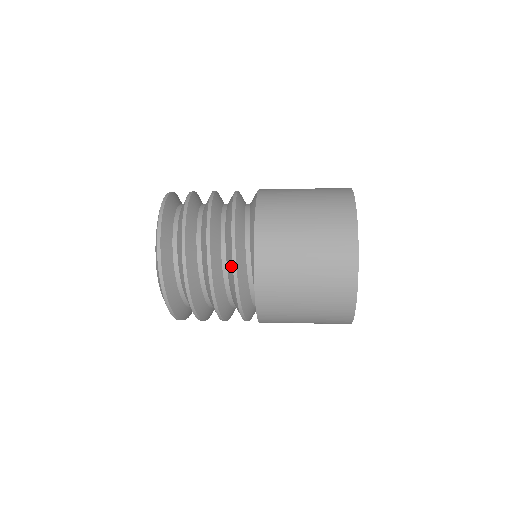
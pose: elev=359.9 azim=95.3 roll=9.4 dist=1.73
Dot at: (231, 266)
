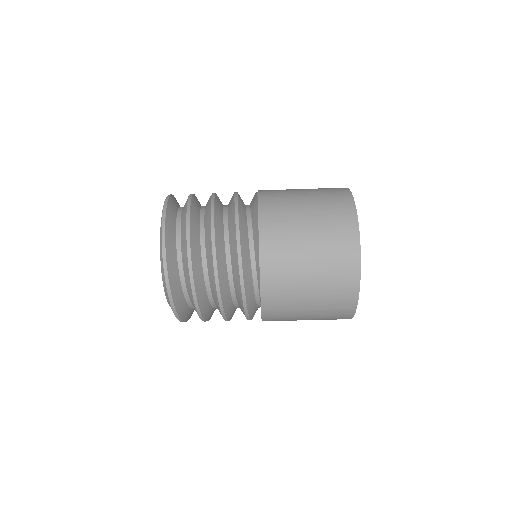
Dot at: (237, 267)
